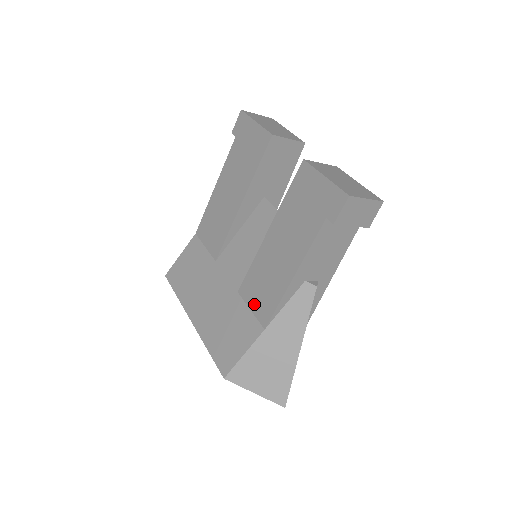
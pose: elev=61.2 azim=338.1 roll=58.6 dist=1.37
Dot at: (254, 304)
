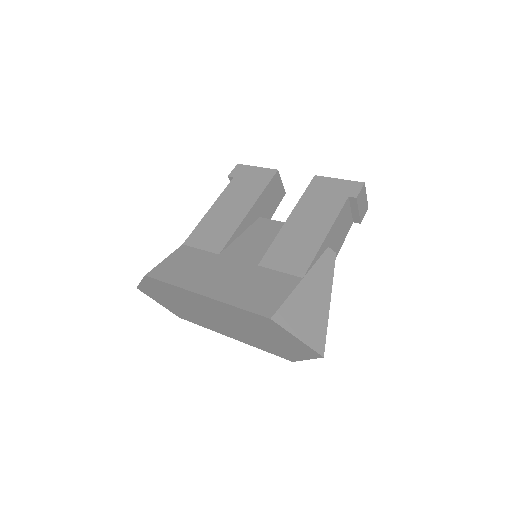
Dot at: (284, 266)
